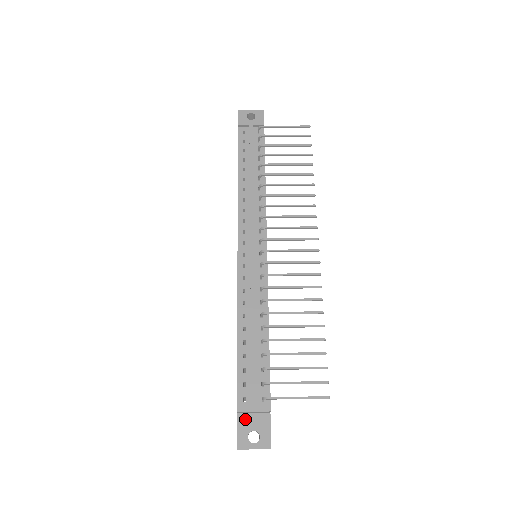
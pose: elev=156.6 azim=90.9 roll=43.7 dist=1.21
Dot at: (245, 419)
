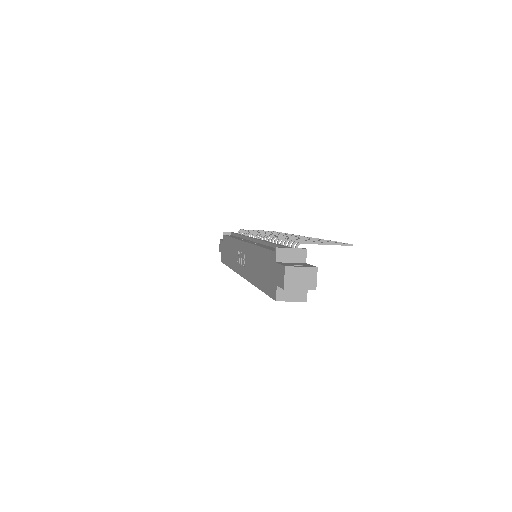
Dot at: (285, 263)
